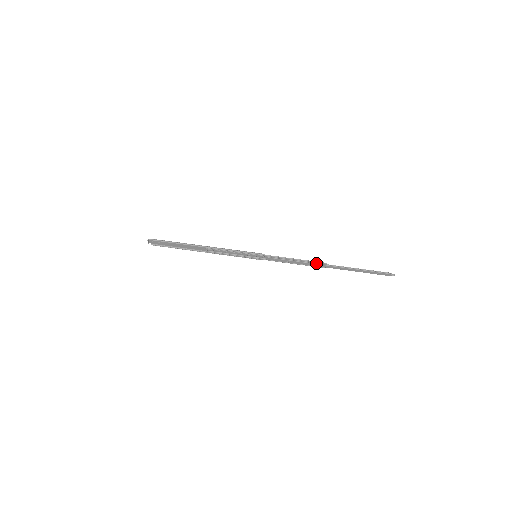
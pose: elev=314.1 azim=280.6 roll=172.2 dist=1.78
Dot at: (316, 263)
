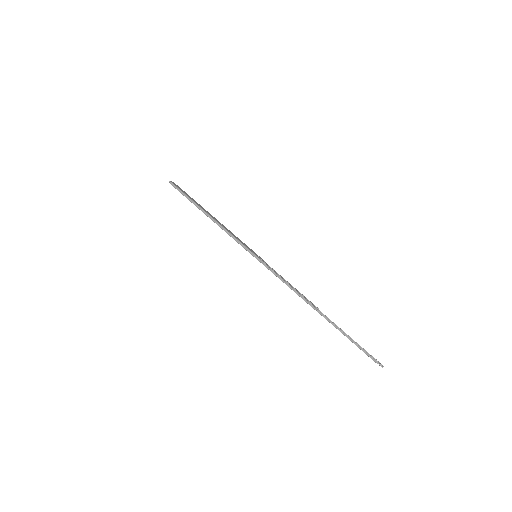
Dot at: (307, 302)
